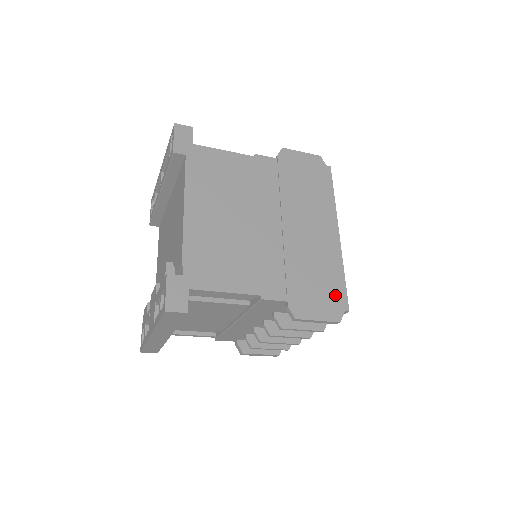
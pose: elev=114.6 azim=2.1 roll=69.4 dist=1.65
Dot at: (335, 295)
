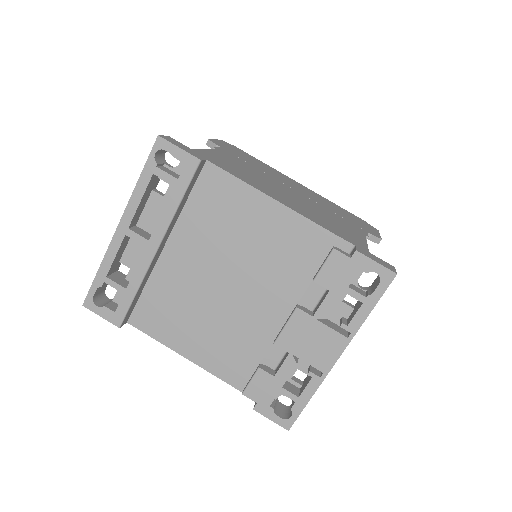
Dot at: (356, 218)
